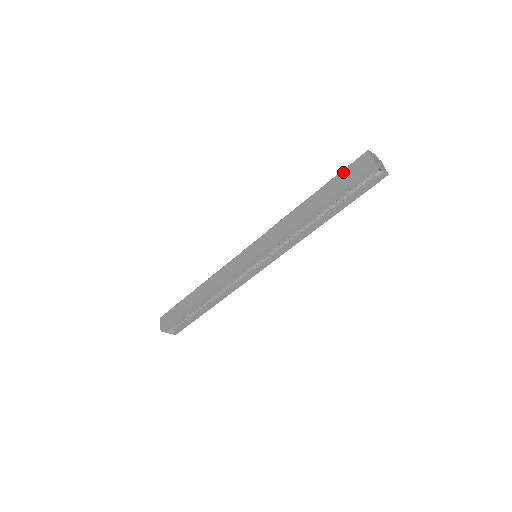
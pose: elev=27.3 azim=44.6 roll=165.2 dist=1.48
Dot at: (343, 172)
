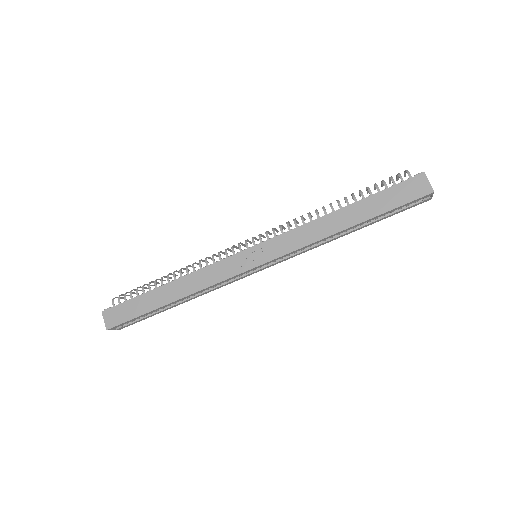
Dot at: (391, 189)
